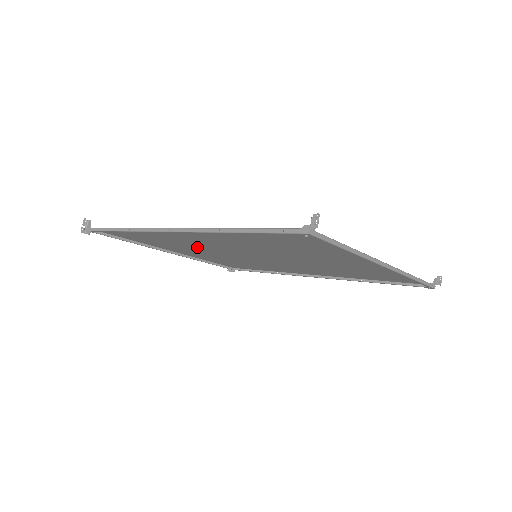
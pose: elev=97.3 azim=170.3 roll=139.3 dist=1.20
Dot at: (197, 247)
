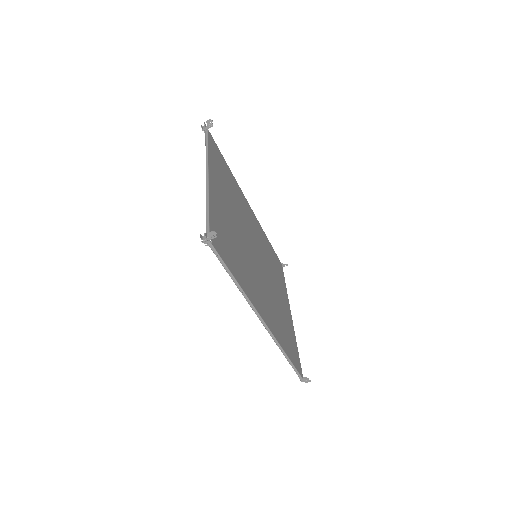
Dot at: (241, 244)
